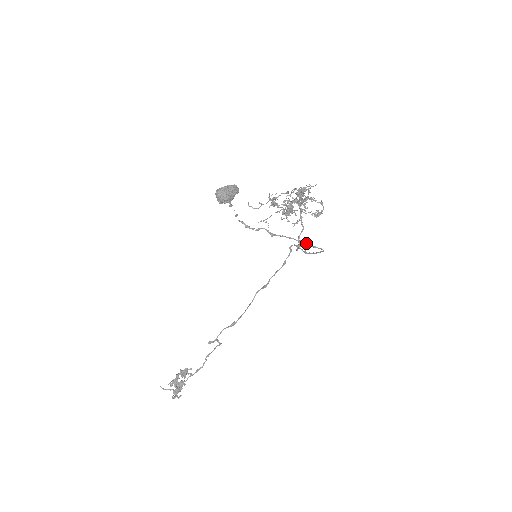
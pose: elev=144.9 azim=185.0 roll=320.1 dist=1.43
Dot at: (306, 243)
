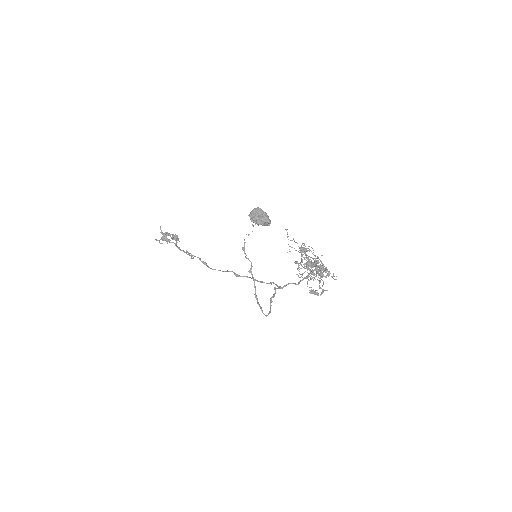
Dot at: (258, 302)
